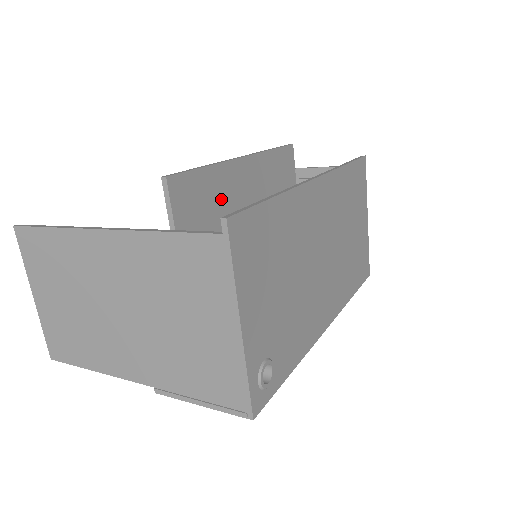
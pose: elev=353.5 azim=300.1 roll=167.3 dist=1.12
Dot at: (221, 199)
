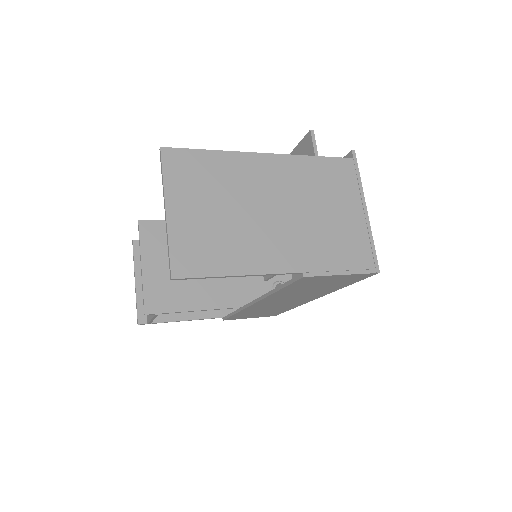
Dot at: occluded
